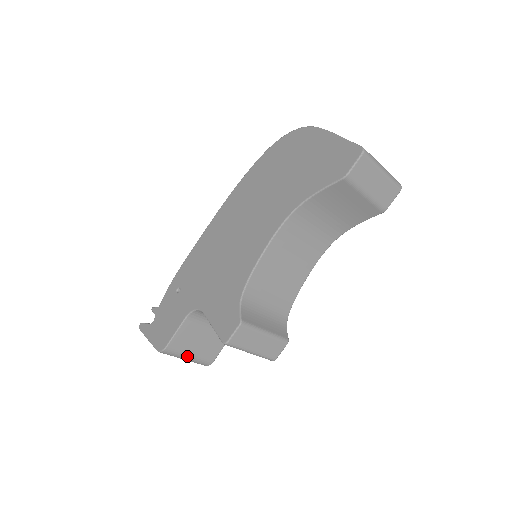
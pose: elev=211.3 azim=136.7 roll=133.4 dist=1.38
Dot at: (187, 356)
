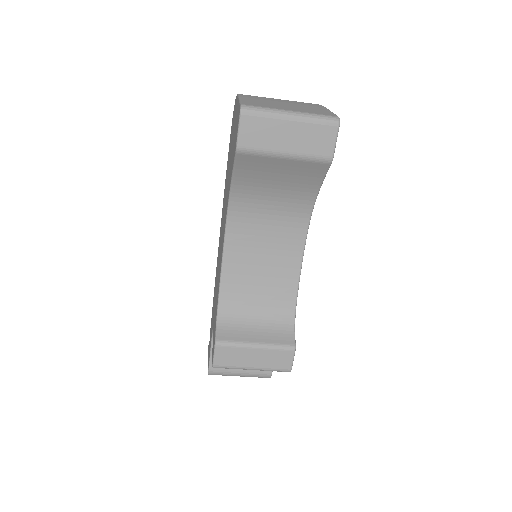
Dot at: (237, 373)
